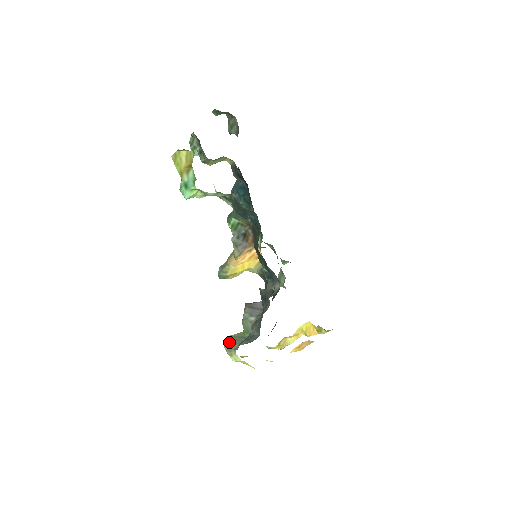
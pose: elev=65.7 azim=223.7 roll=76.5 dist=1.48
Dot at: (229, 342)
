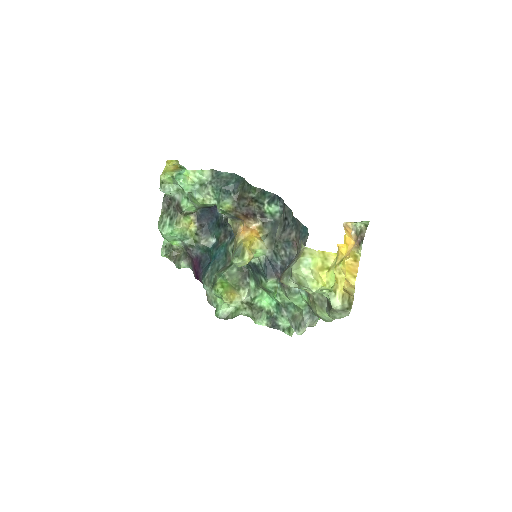
Dot at: occluded
